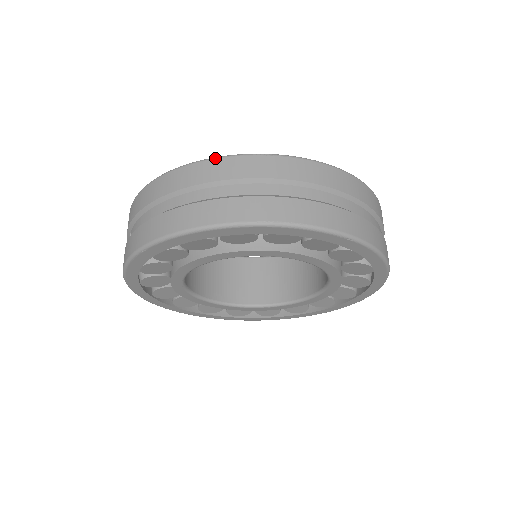
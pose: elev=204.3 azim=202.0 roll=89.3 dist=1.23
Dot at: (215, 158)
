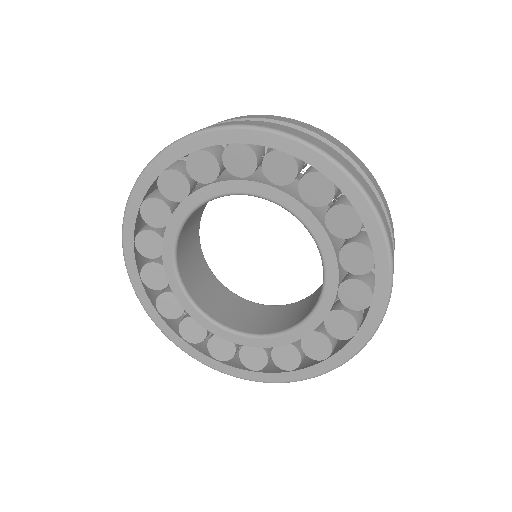
Dot at: (243, 116)
